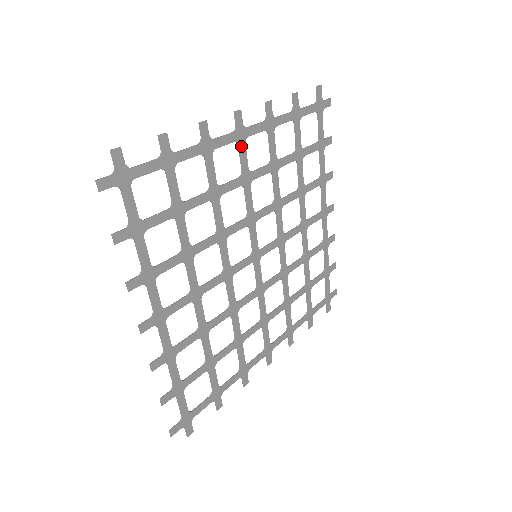
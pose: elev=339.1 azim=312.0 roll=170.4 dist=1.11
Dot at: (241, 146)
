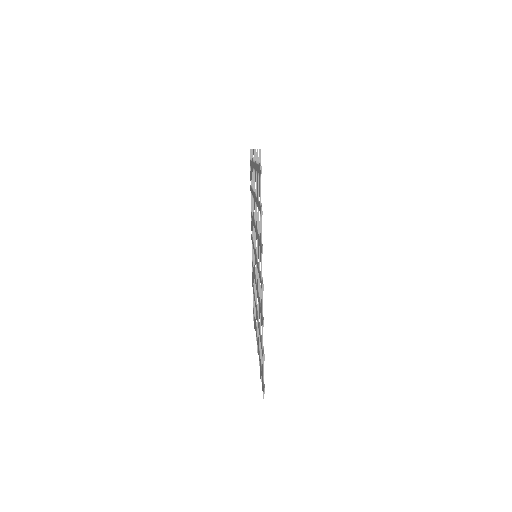
Dot at: occluded
